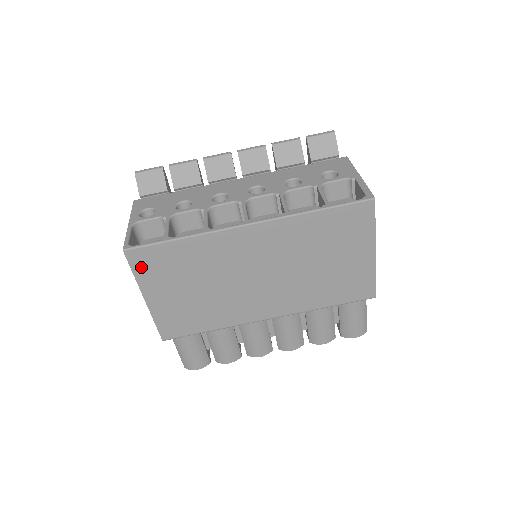
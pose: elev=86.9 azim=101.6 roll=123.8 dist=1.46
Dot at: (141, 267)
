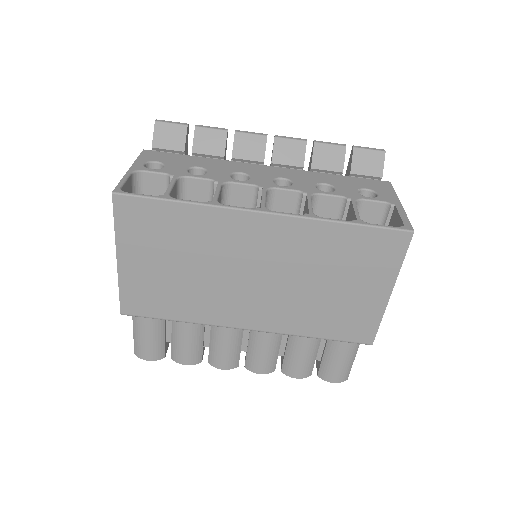
Dot at: (126, 220)
